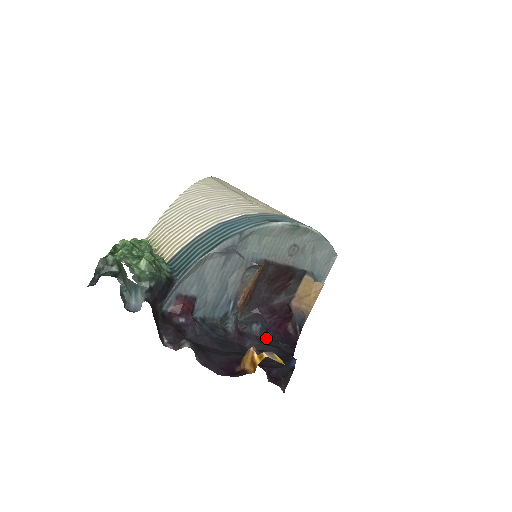
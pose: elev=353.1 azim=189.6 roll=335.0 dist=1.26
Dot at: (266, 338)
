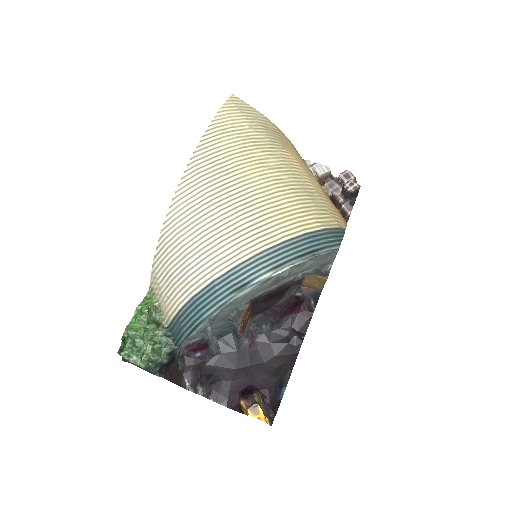
Dot at: (278, 330)
